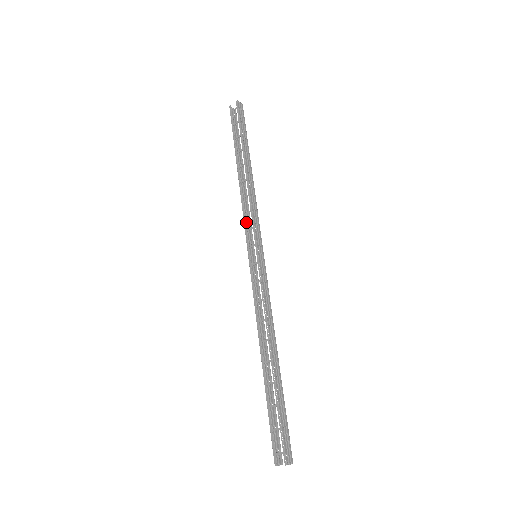
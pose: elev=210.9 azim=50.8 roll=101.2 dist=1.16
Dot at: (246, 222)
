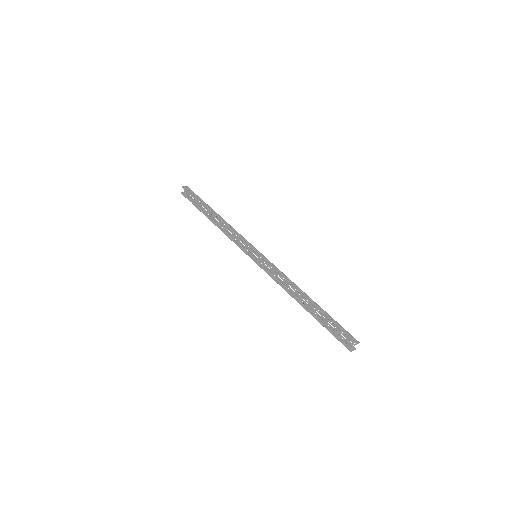
Dot at: (237, 244)
